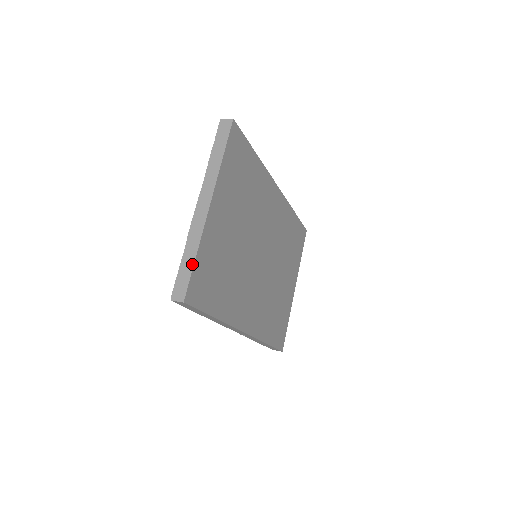
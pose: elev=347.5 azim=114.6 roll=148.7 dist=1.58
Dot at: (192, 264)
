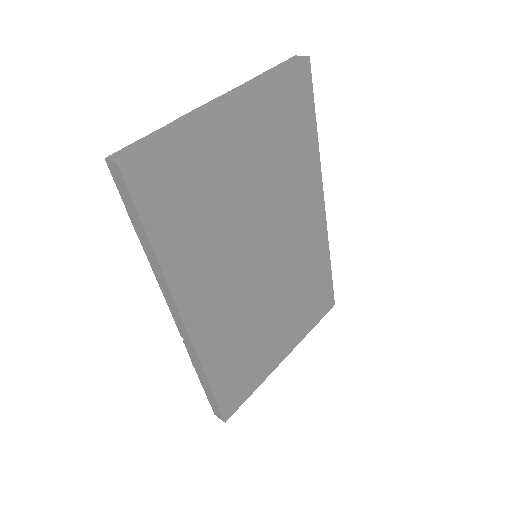
Dot at: (161, 136)
